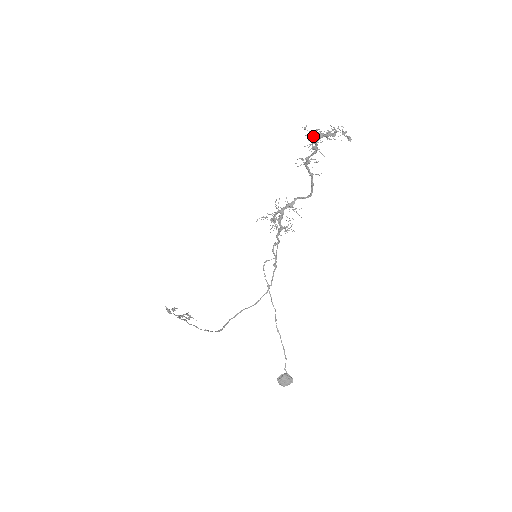
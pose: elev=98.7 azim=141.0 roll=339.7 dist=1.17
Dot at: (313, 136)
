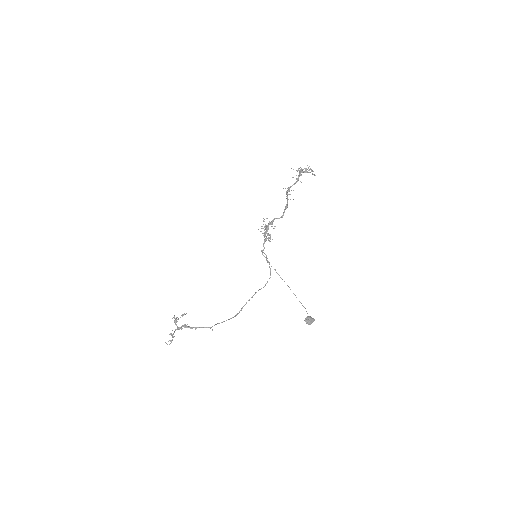
Dot at: occluded
